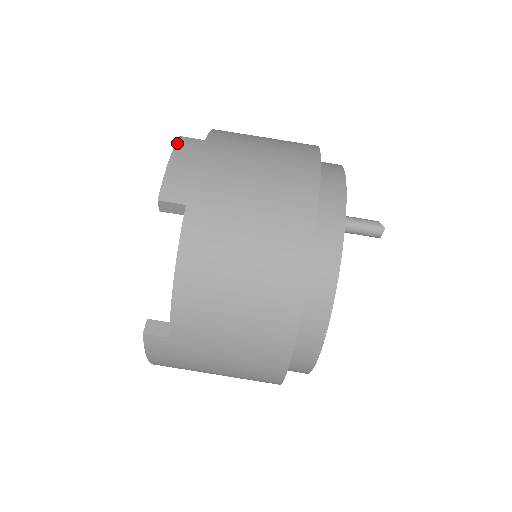
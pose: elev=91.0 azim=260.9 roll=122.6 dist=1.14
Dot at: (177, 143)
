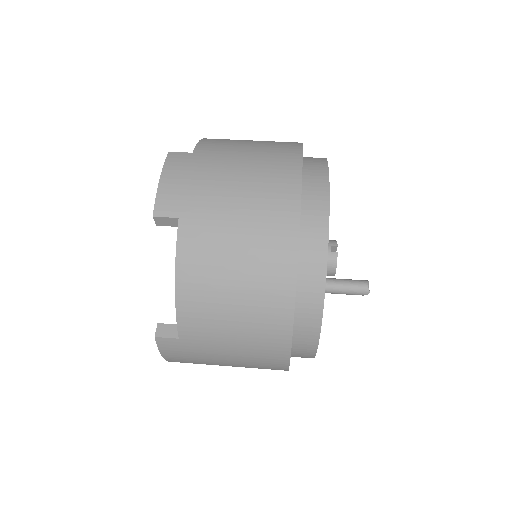
Dot at: occluded
